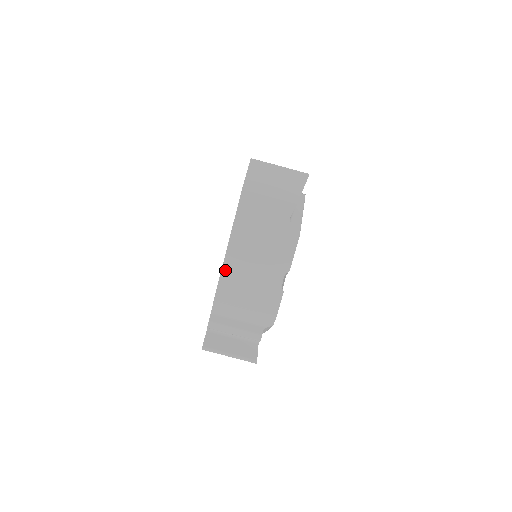
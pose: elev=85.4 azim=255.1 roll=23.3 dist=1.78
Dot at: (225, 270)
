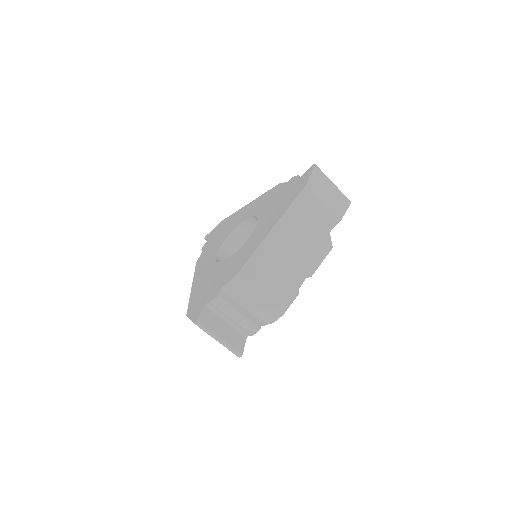
Dot at: (260, 250)
